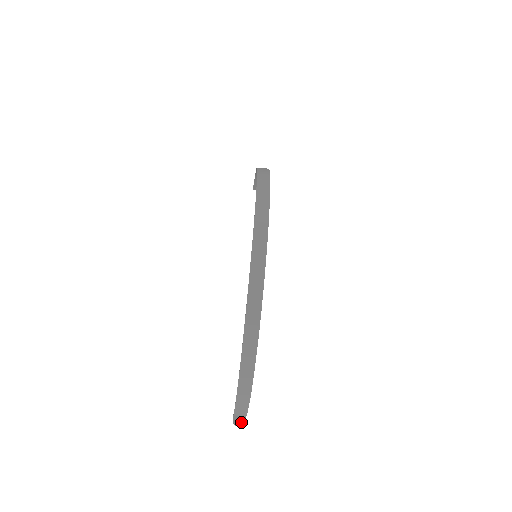
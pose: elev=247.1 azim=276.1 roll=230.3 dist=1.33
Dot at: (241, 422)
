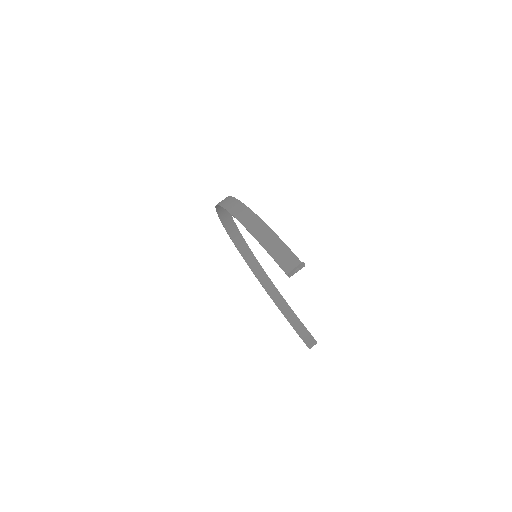
Dot at: (298, 267)
